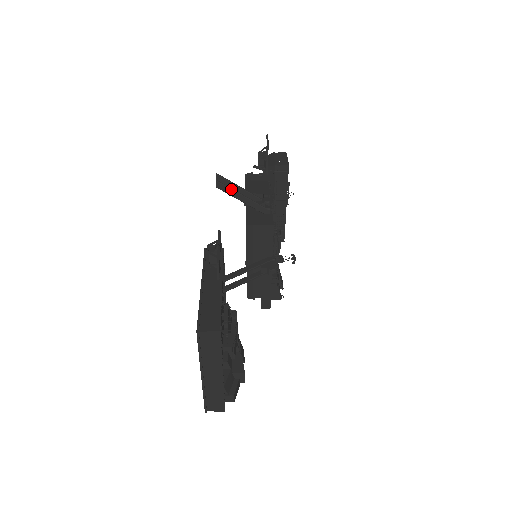
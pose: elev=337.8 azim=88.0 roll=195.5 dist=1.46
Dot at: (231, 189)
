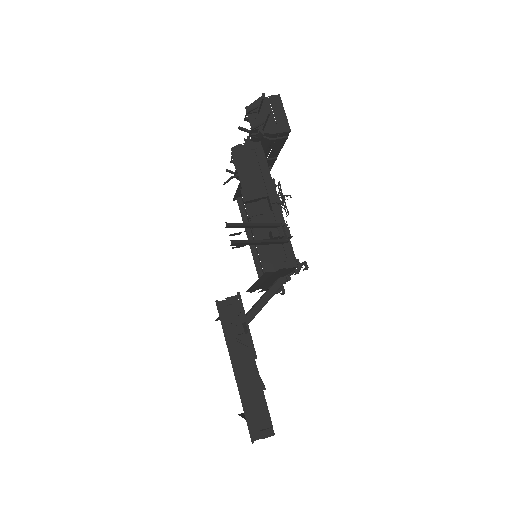
Dot at: (248, 242)
